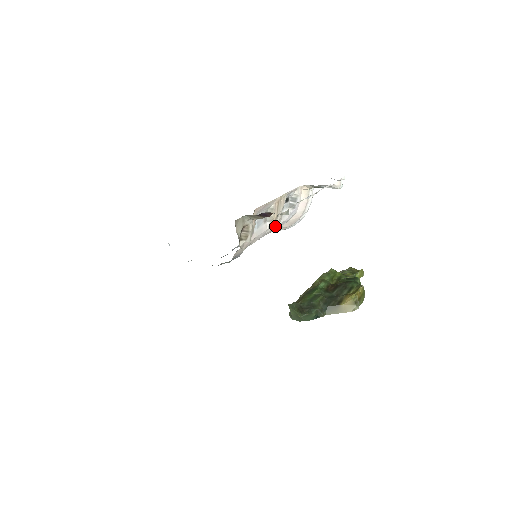
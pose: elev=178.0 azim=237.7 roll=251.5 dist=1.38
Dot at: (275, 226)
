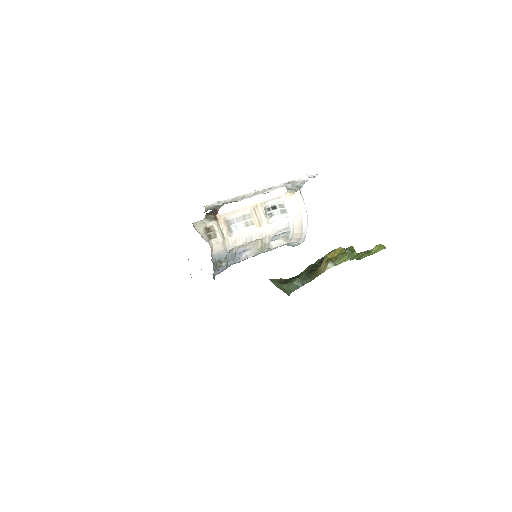
Dot at: (267, 229)
